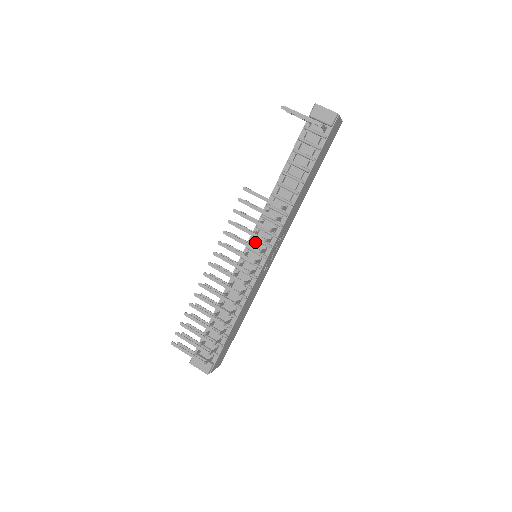
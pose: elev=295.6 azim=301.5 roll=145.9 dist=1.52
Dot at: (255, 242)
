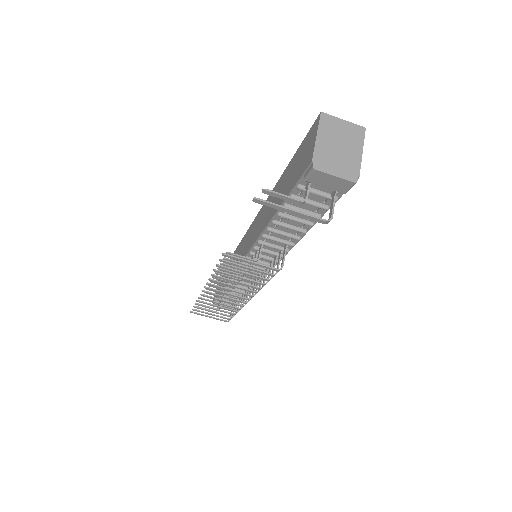
Dot at: occluded
